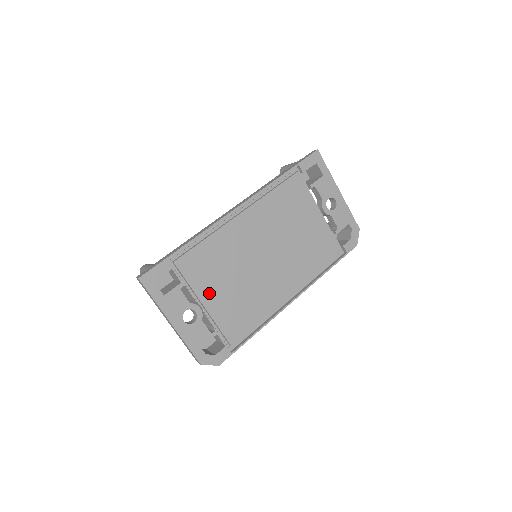
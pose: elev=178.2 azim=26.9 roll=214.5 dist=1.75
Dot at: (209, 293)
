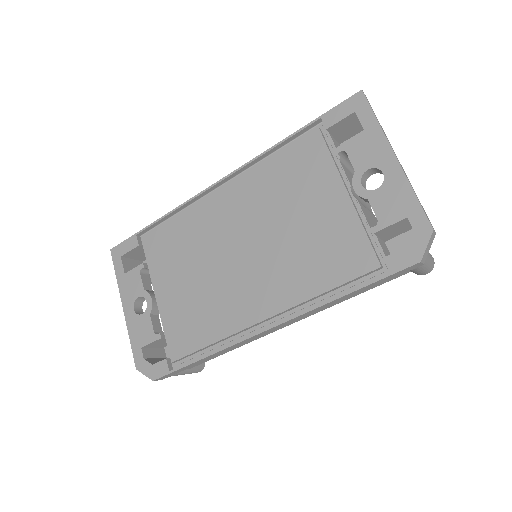
Dot at: (165, 283)
